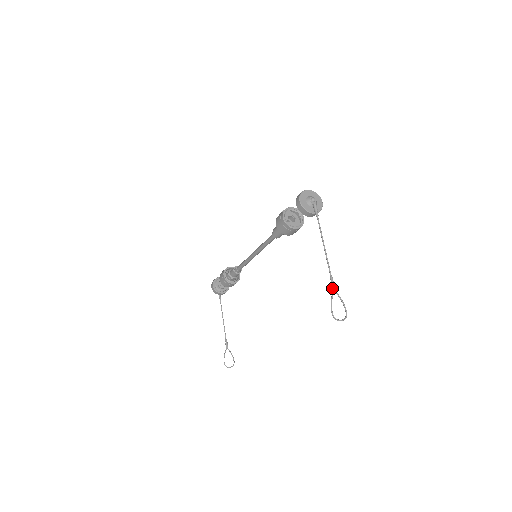
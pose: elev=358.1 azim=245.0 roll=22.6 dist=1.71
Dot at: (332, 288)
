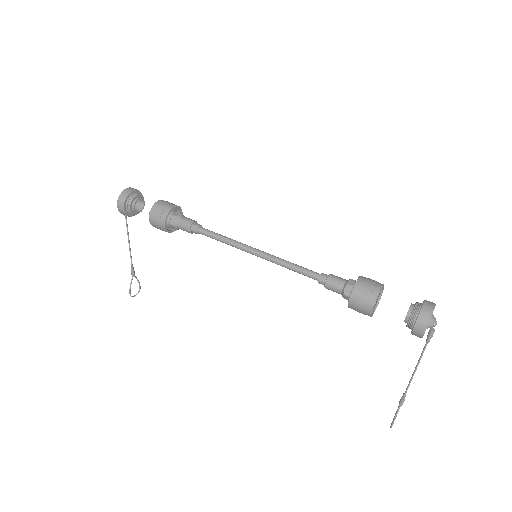
Dot at: (401, 404)
